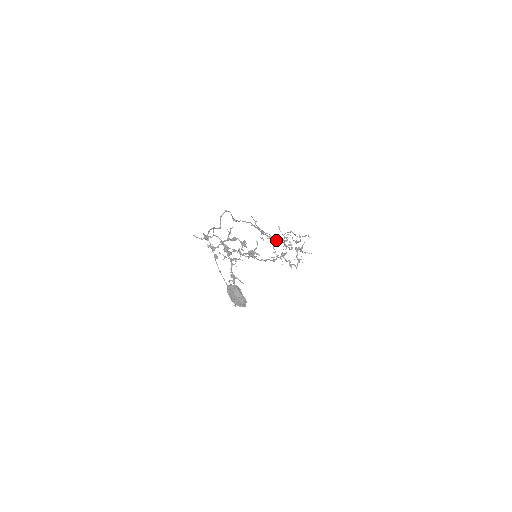
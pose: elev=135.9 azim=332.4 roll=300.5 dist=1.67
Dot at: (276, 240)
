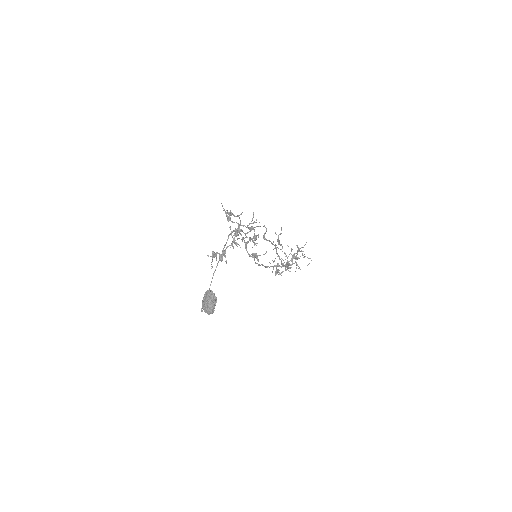
Dot at: (282, 264)
